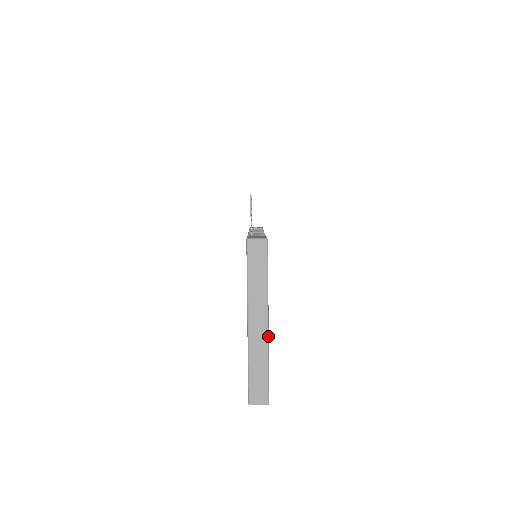
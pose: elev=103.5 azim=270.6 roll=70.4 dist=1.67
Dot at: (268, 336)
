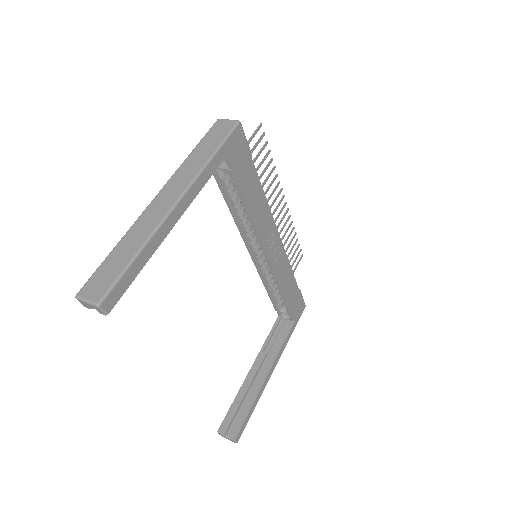
Dot at: (168, 215)
